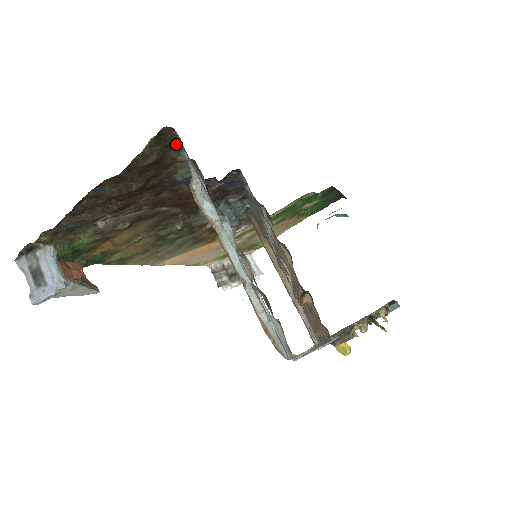
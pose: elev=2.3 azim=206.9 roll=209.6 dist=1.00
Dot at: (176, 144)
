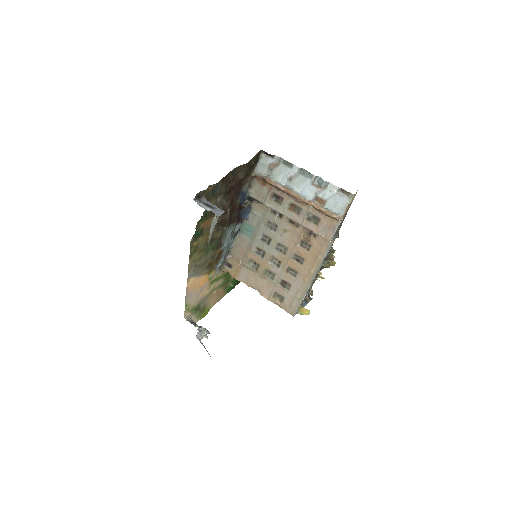
Dot at: (255, 164)
